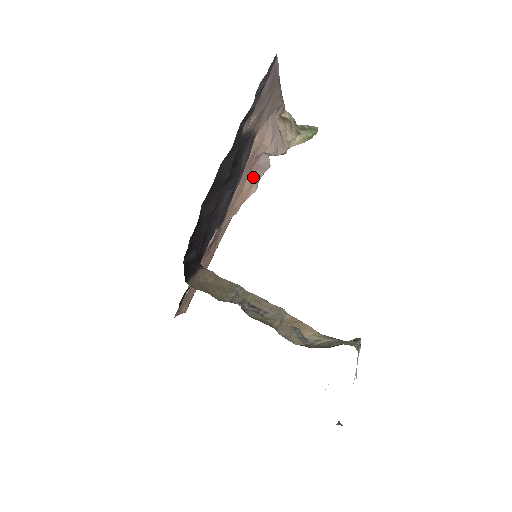
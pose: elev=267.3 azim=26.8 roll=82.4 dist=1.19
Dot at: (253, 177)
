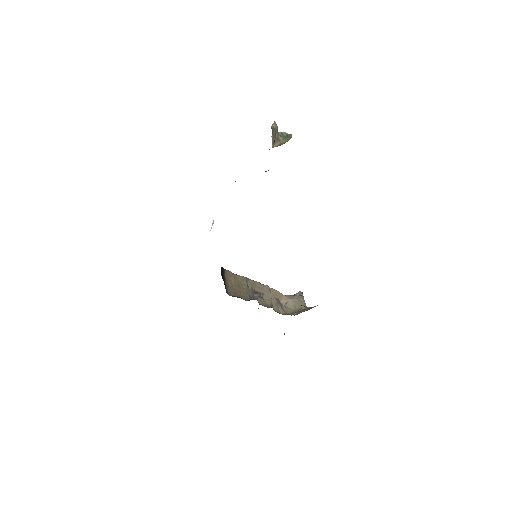
Dot at: occluded
